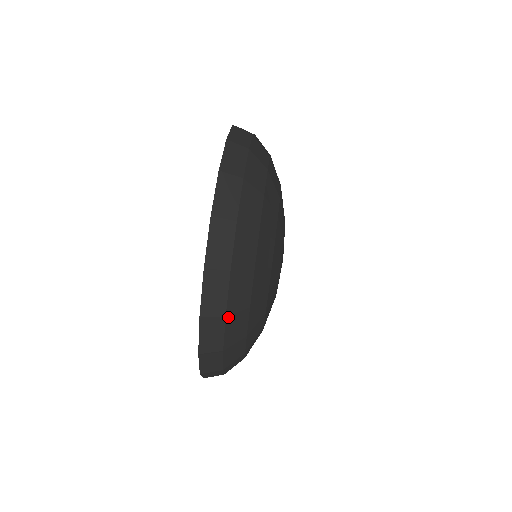
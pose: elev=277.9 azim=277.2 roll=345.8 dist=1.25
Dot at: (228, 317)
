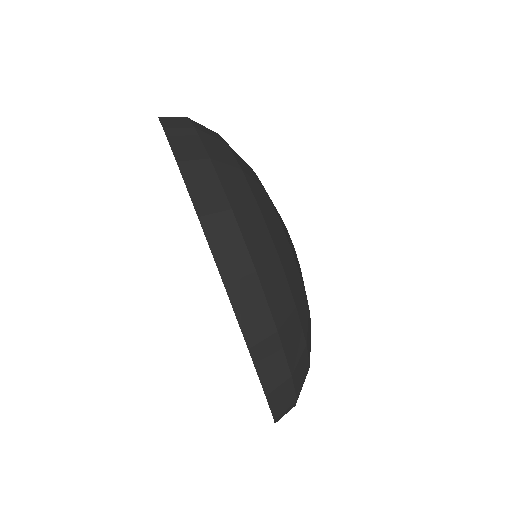
Dot at: (280, 331)
